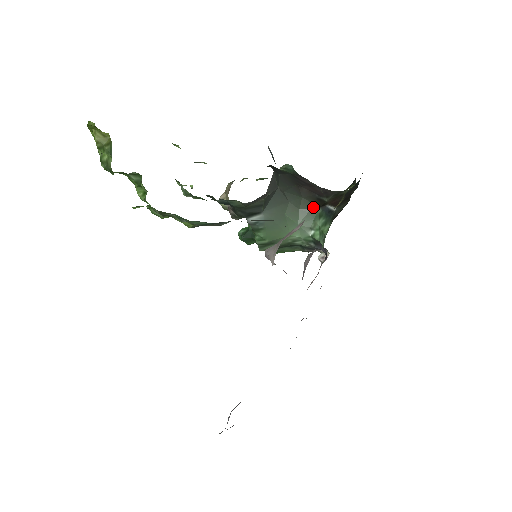
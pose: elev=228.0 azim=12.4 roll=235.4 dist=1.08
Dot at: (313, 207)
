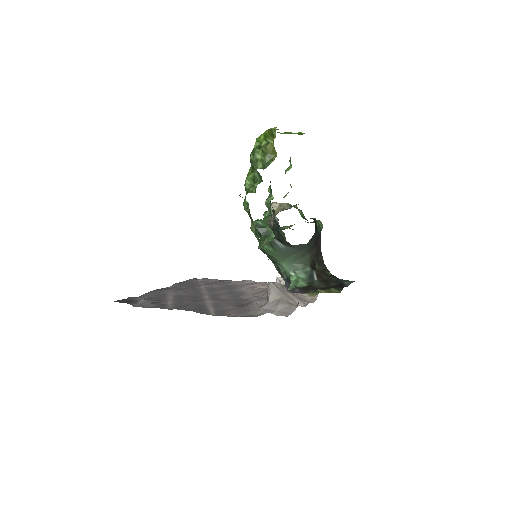
Dot at: (308, 264)
